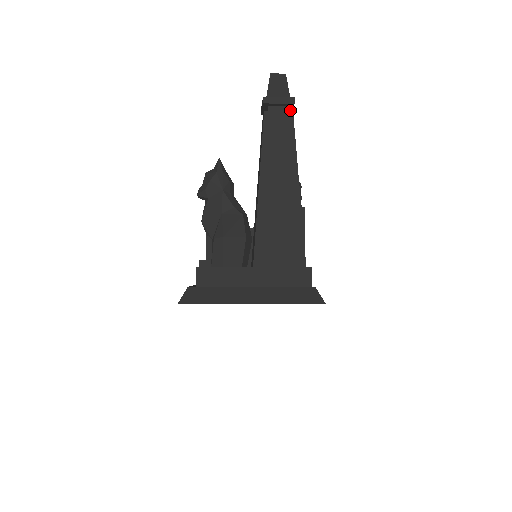
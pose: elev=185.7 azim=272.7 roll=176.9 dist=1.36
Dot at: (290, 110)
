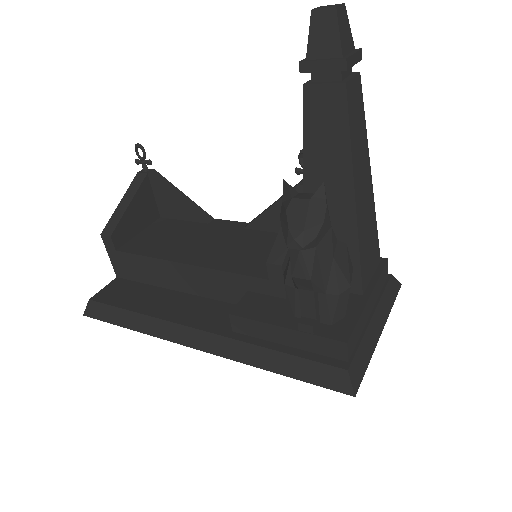
Dot at: occluded
